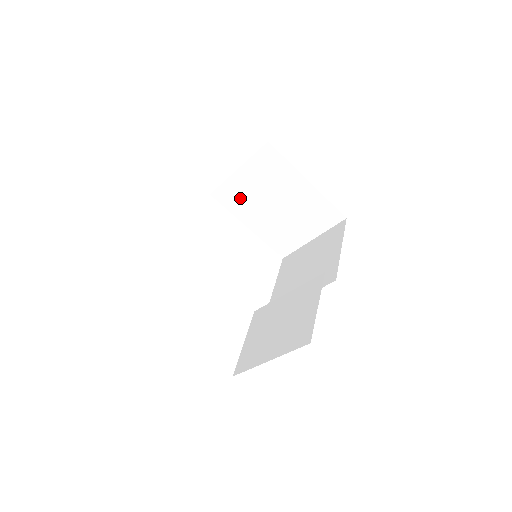
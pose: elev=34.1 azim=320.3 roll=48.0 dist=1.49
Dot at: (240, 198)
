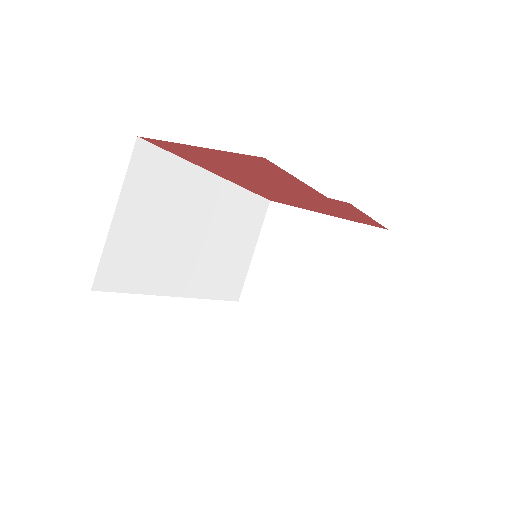
Dot at: (268, 285)
